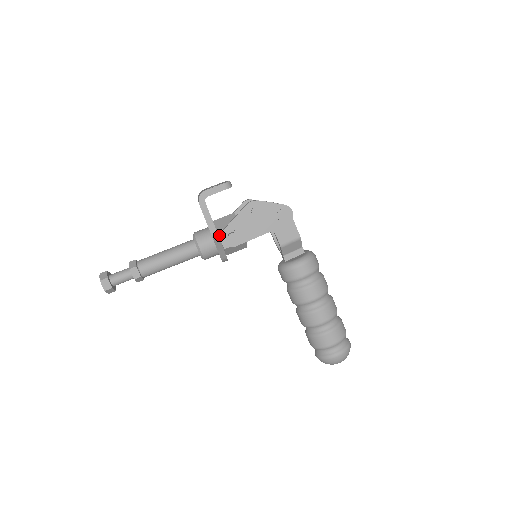
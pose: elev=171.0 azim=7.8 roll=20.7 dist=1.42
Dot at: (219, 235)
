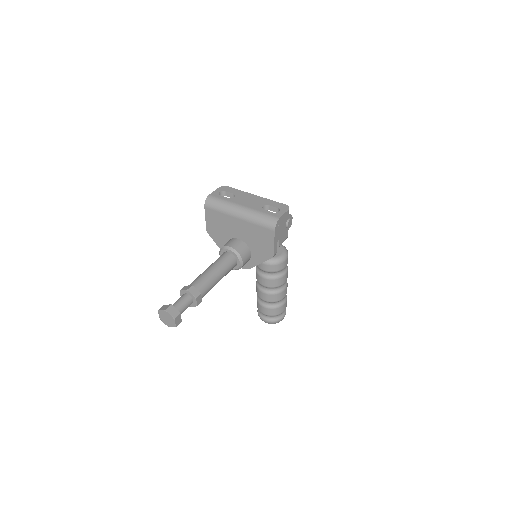
Dot at: occluded
